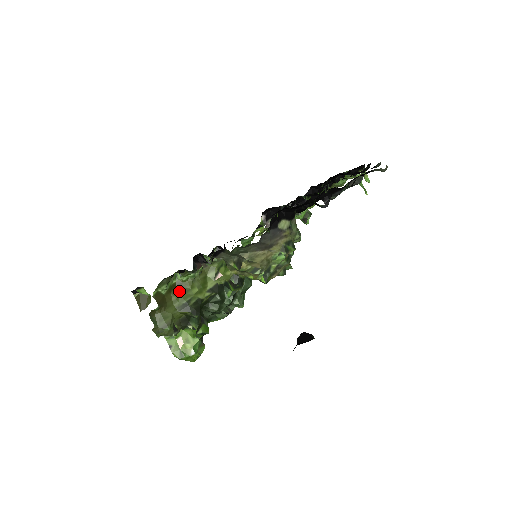
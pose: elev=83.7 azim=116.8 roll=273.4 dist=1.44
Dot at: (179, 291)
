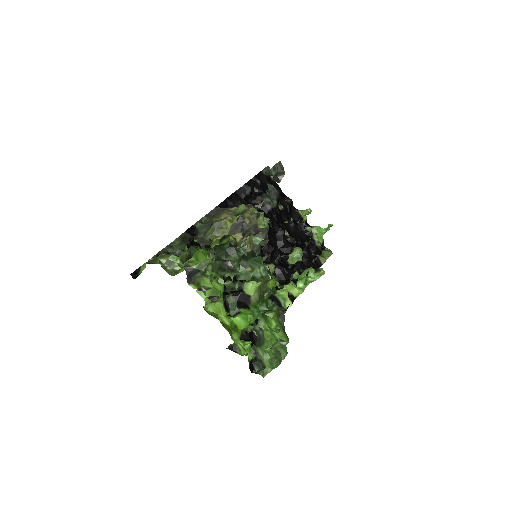
Dot at: occluded
